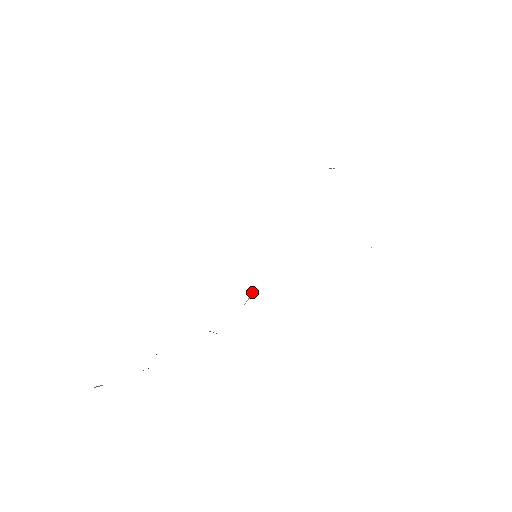
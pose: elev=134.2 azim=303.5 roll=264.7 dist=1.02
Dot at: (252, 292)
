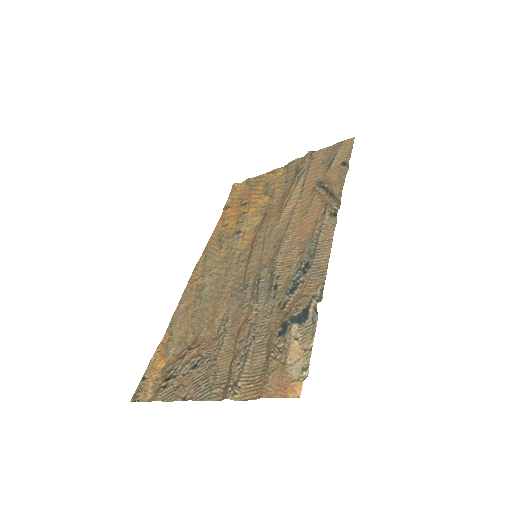
Dot at: (219, 267)
